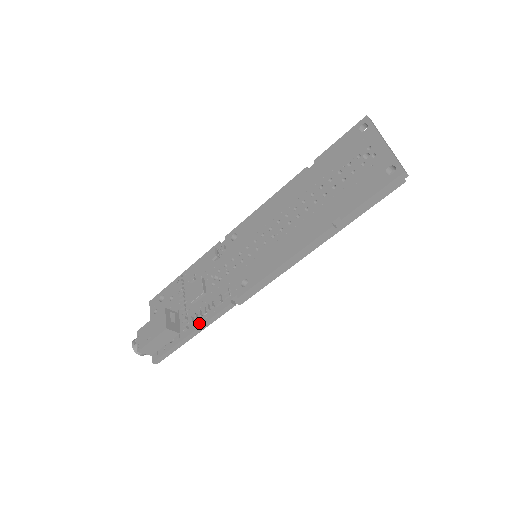
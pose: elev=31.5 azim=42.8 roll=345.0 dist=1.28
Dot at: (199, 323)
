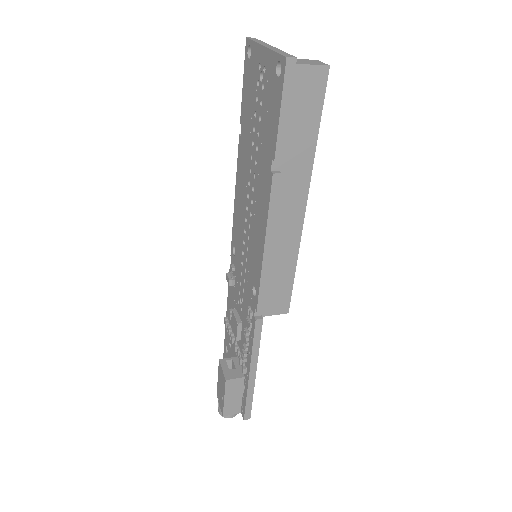
Dot at: (249, 357)
